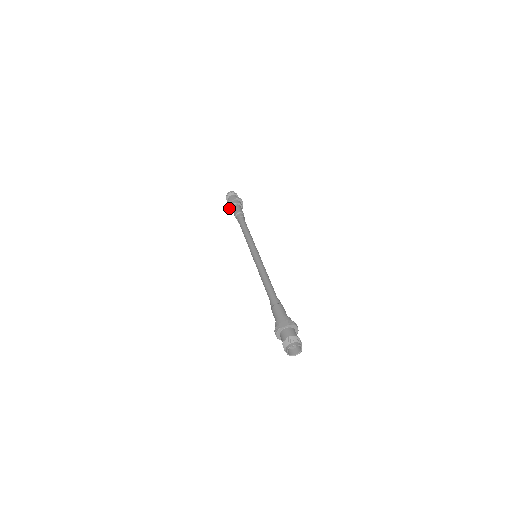
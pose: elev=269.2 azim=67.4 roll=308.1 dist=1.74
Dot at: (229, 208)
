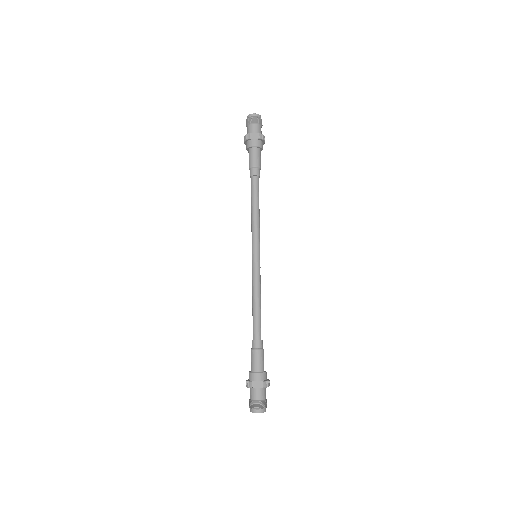
Dot at: (245, 142)
